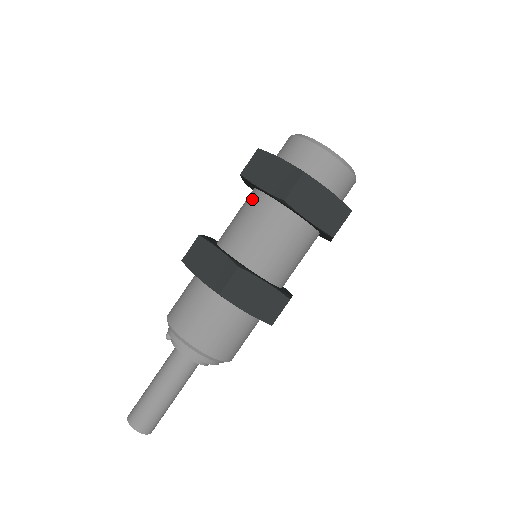
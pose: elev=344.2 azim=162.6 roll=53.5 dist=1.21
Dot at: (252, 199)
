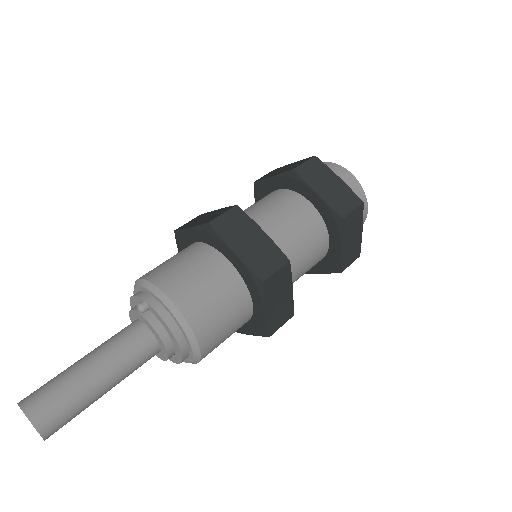
Dot at: (291, 199)
